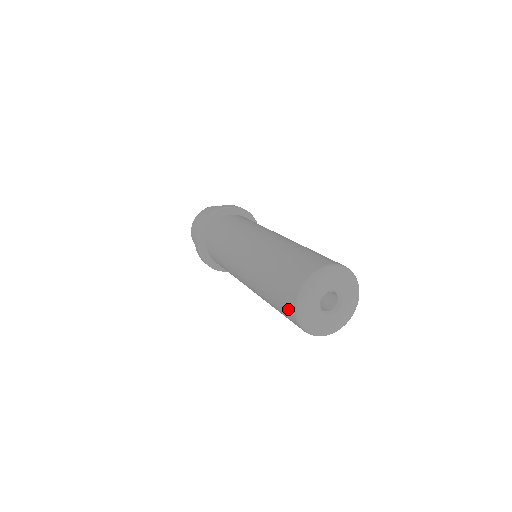
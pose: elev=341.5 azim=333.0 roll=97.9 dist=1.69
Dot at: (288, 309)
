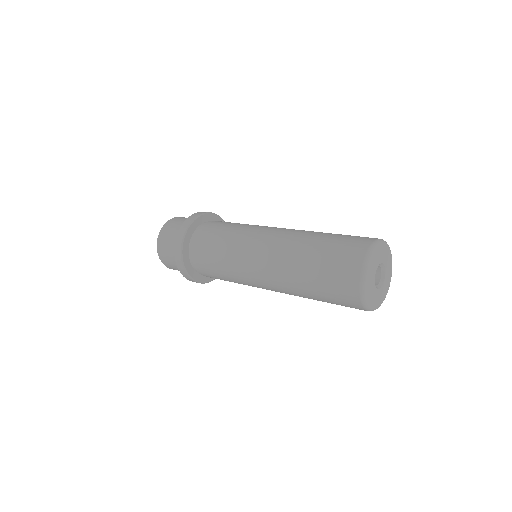
Dot at: (347, 285)
